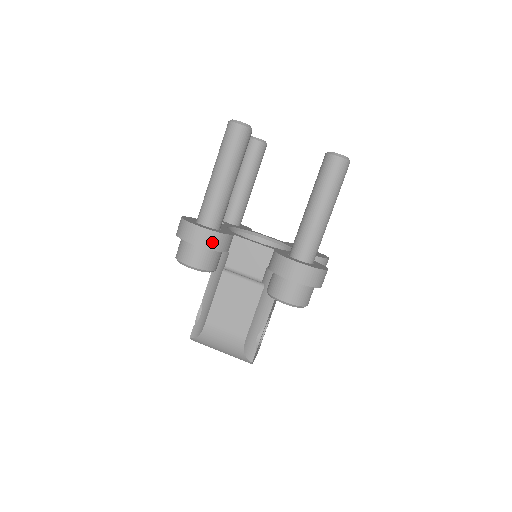
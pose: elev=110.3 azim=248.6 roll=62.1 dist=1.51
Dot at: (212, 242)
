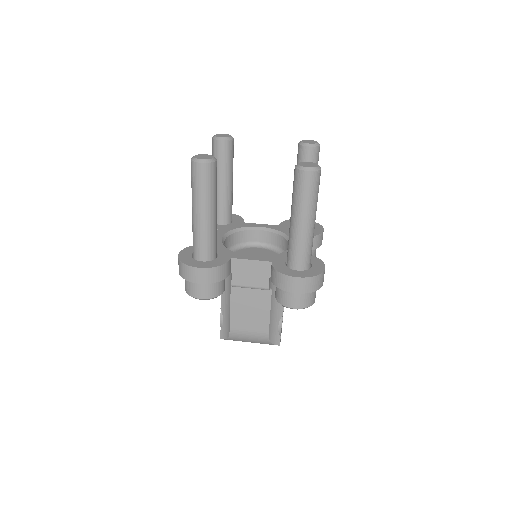
Dot at: (214, 276)
